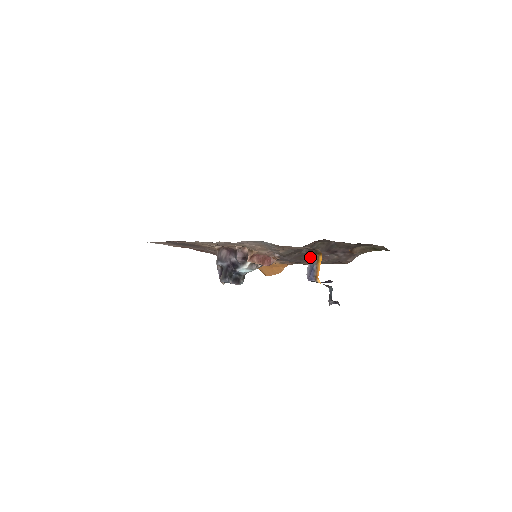
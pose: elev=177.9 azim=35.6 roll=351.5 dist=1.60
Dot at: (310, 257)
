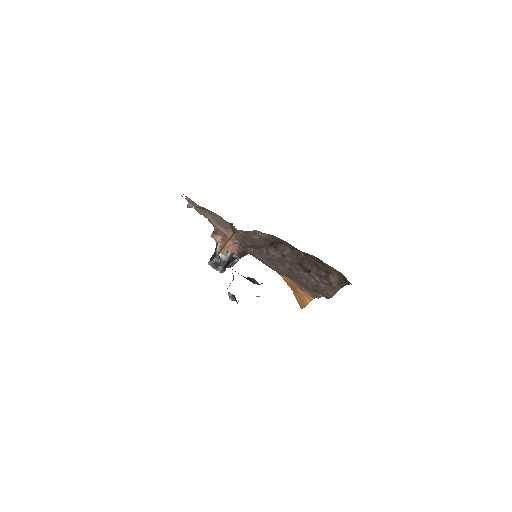
Dot at: occluded
